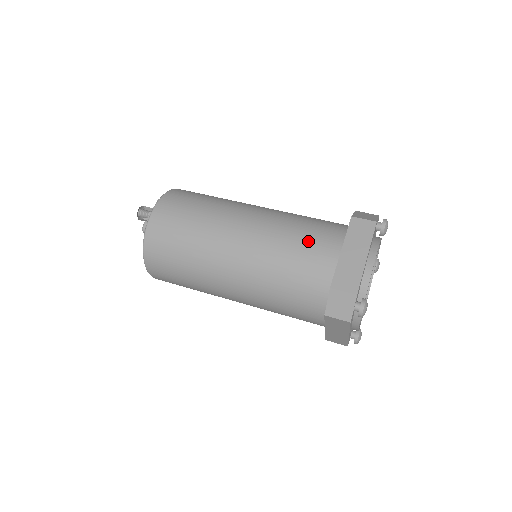
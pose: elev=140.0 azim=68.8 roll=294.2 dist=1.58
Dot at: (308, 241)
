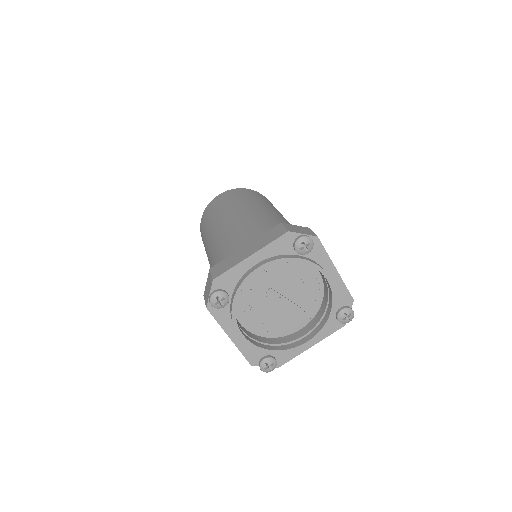
Dot at: (245, 235)
